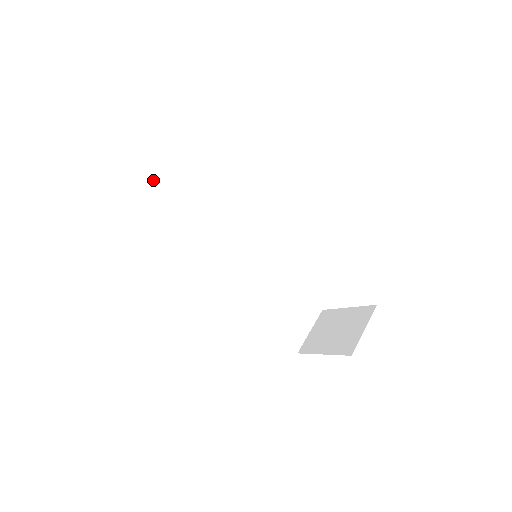
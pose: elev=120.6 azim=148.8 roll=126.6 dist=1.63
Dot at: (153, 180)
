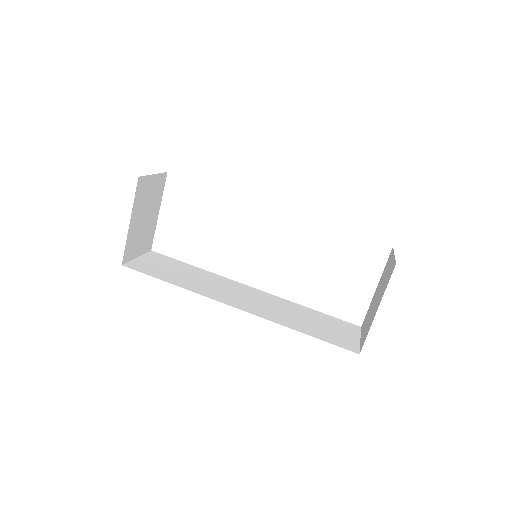
Dot at: (140, 256)
